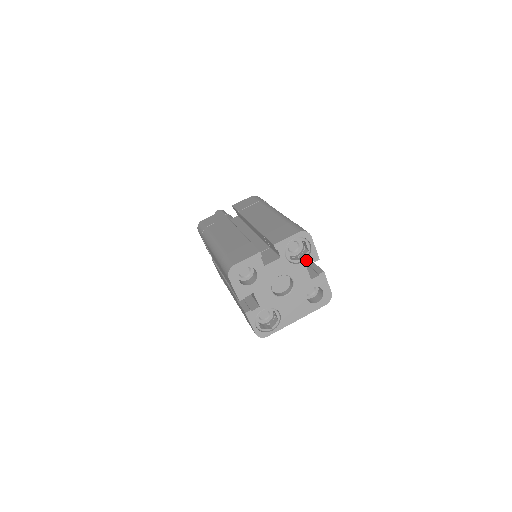
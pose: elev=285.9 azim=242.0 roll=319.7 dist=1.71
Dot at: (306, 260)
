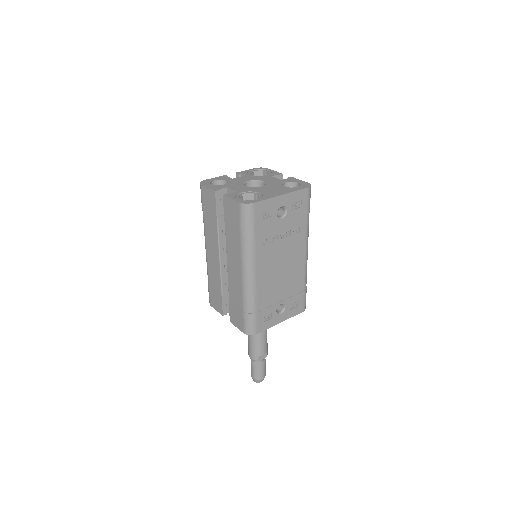
Dot at: (270, 175)
